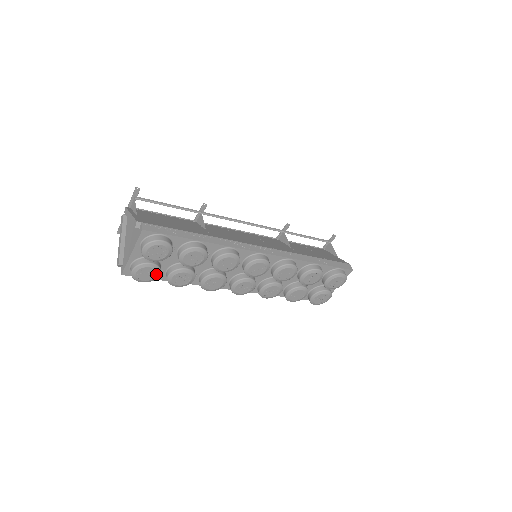
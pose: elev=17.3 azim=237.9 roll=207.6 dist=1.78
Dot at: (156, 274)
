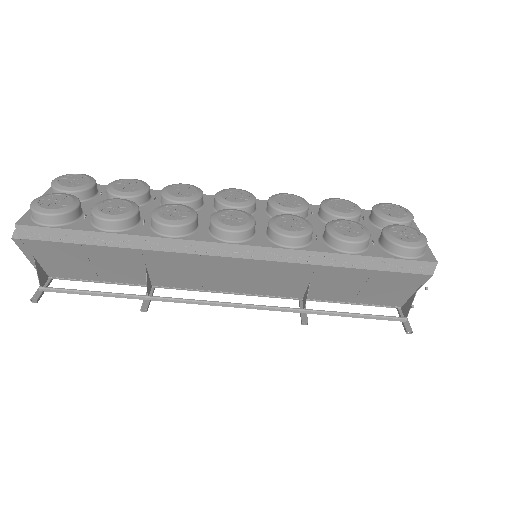
Dot at: (71, 202)
